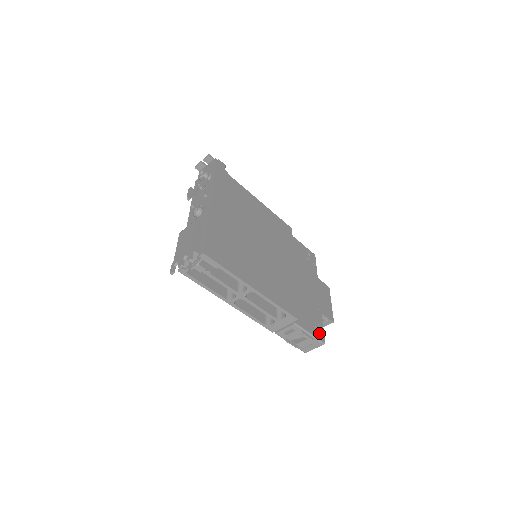
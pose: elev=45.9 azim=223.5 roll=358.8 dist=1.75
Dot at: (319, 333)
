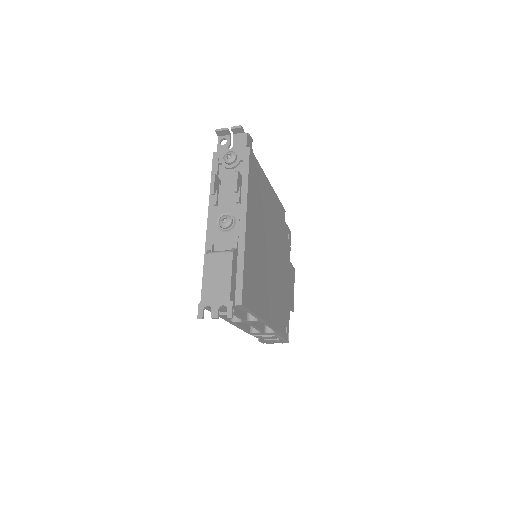
Dot at: (287, 333)
